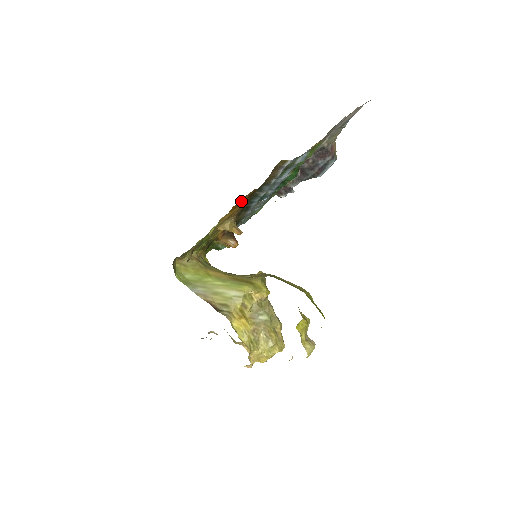
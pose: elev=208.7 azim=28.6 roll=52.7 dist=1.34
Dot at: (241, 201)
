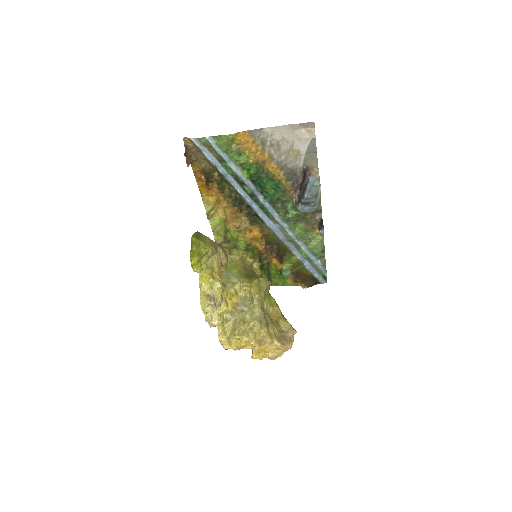
Dot at: (206, 183)
